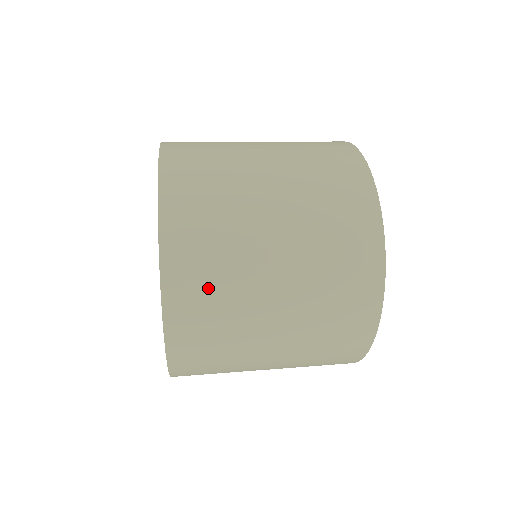
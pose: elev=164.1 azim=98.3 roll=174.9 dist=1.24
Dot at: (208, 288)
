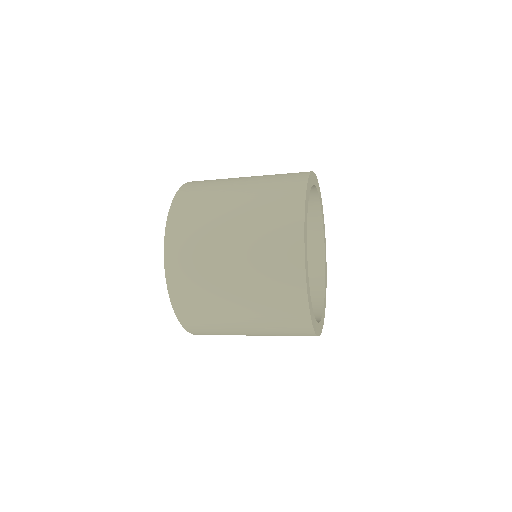
Dot at: (203, 320)
